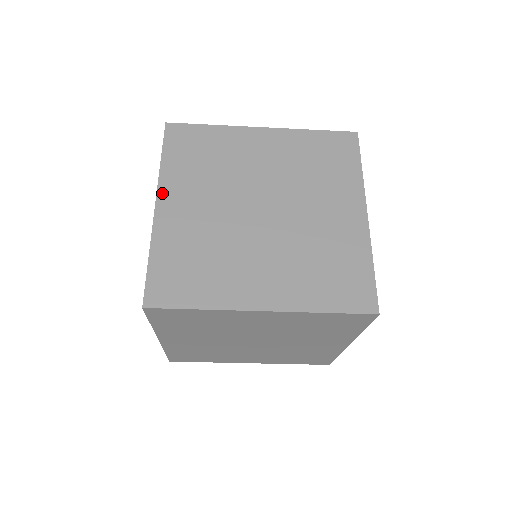
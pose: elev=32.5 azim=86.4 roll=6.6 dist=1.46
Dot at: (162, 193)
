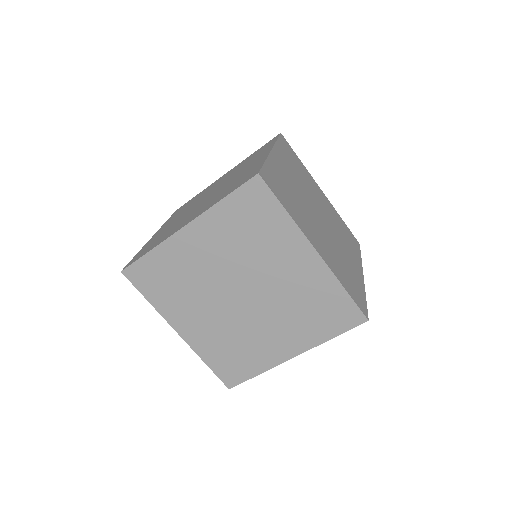
Dot at: (276, 150)
